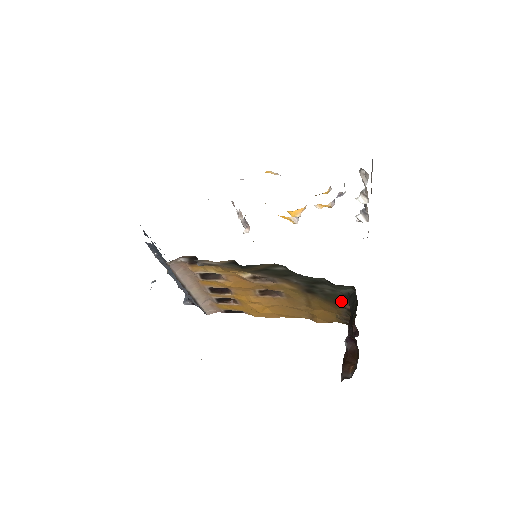
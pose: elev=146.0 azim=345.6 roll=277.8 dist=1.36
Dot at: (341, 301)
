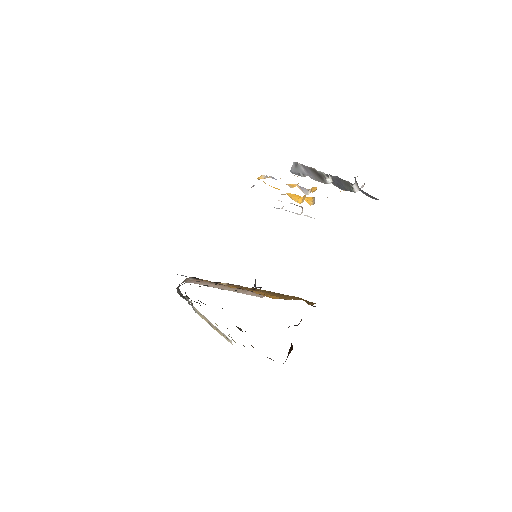
Dot at: occluded
